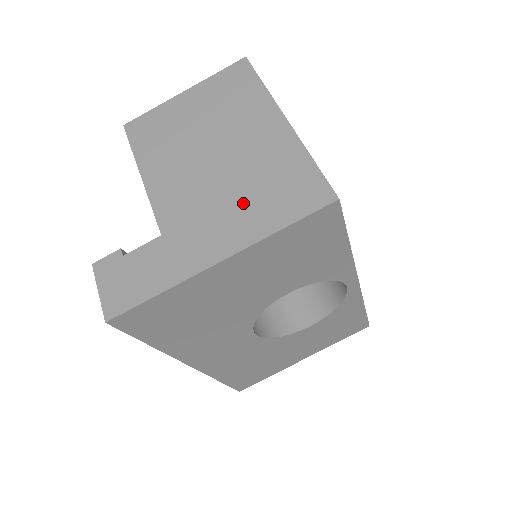
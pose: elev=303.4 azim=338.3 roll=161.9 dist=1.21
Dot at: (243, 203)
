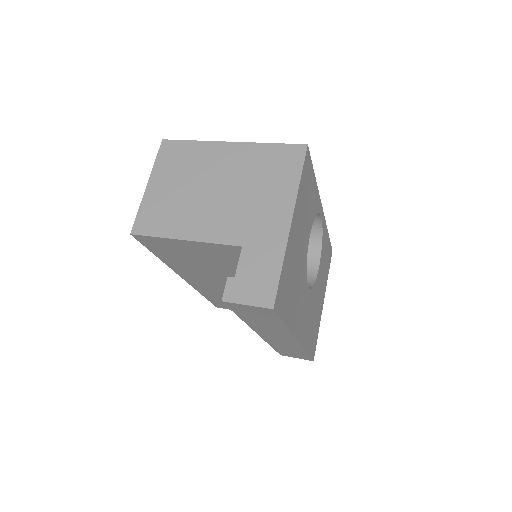
Dot at: (265, 191)
